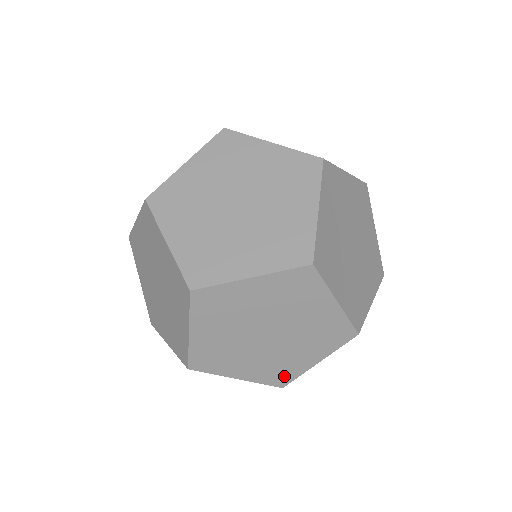
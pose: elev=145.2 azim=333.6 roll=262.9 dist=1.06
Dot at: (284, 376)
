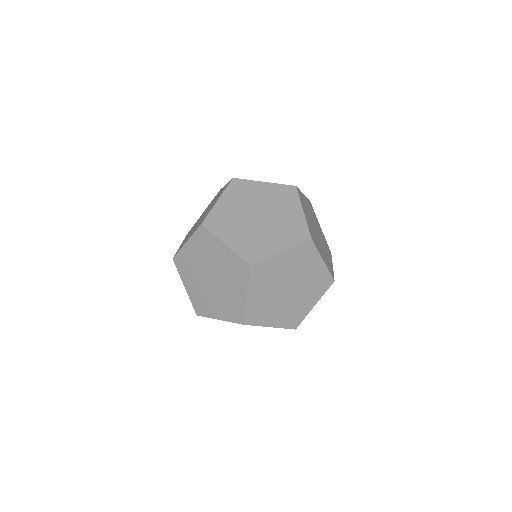
Dot at: occluded
